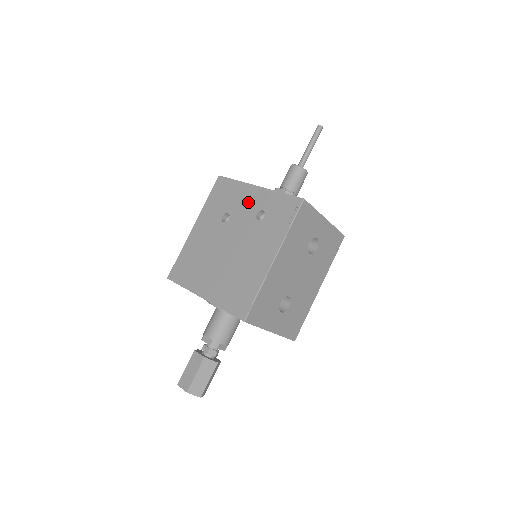
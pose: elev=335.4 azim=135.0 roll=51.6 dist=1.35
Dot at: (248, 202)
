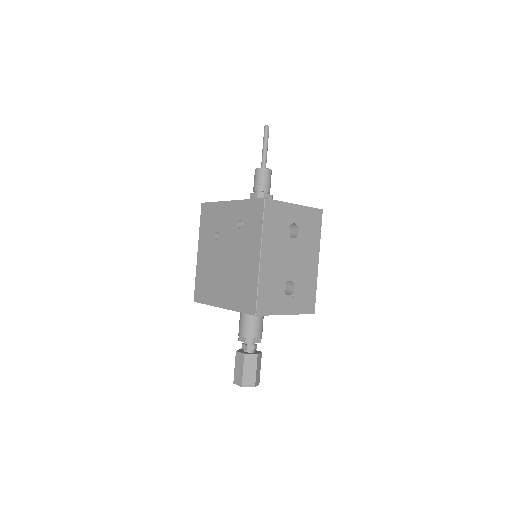
Dot at: (228, 217)
